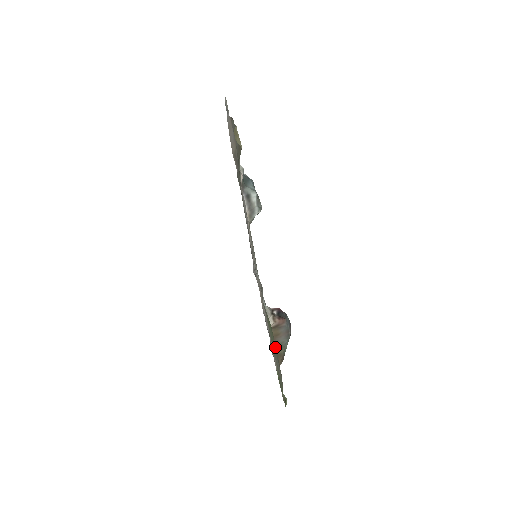
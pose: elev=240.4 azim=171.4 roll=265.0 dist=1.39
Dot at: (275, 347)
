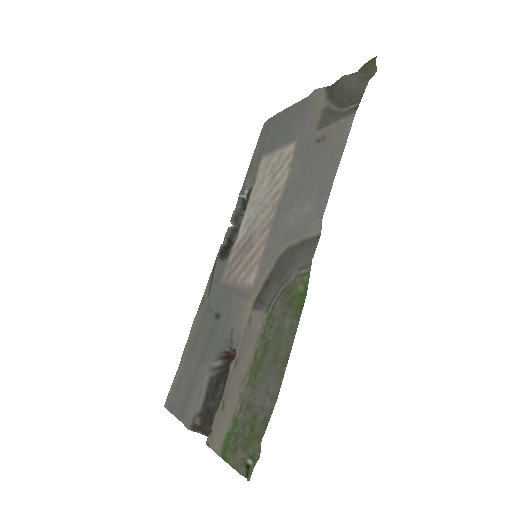
Dot at: (290, 339)
